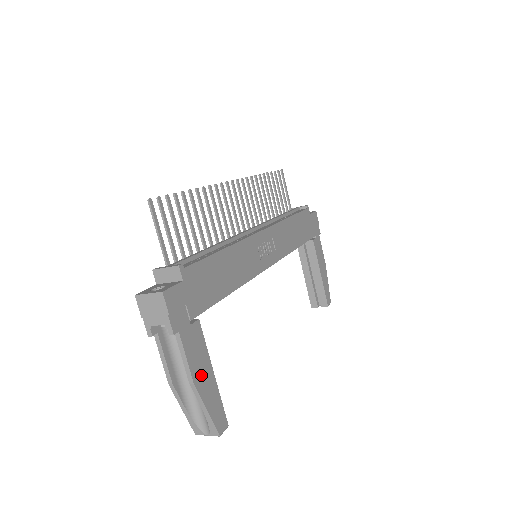
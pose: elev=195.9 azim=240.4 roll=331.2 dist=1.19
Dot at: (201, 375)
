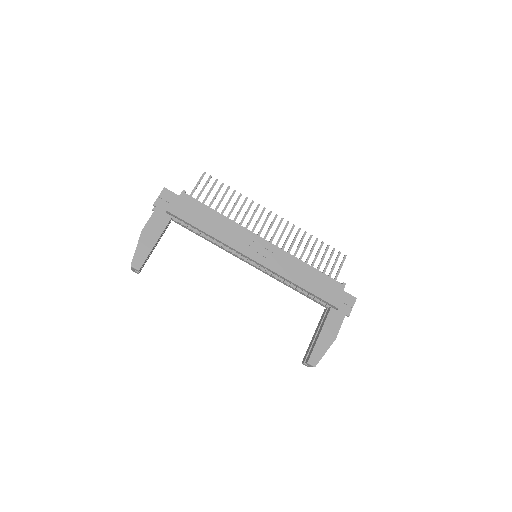
Dot at: (149, 233)
